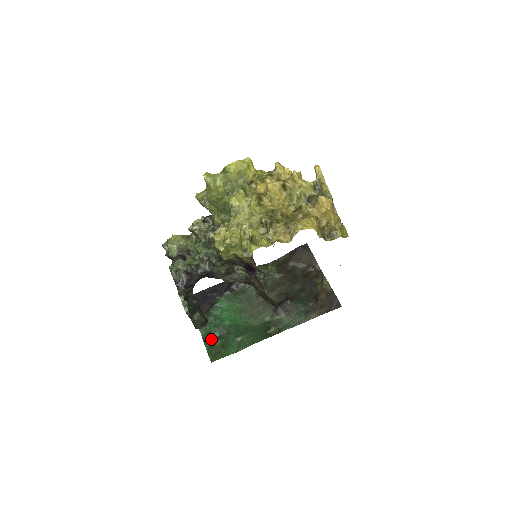
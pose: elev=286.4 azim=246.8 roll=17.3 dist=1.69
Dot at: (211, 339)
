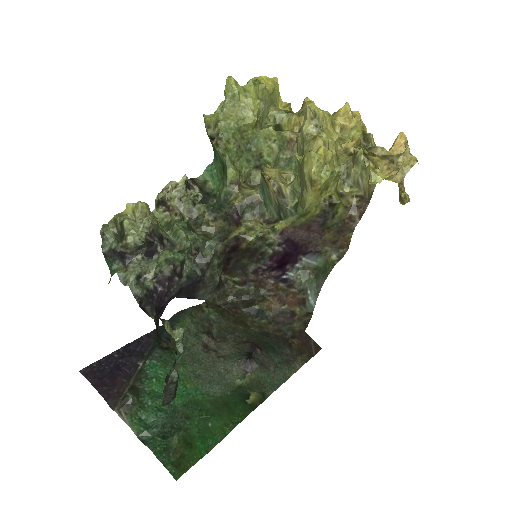
Dot at: (159, 436)
